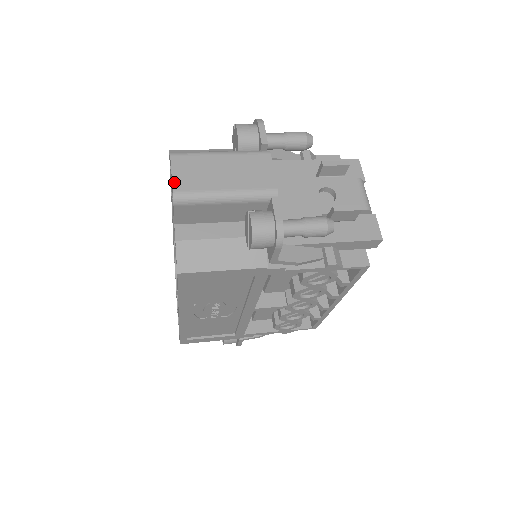
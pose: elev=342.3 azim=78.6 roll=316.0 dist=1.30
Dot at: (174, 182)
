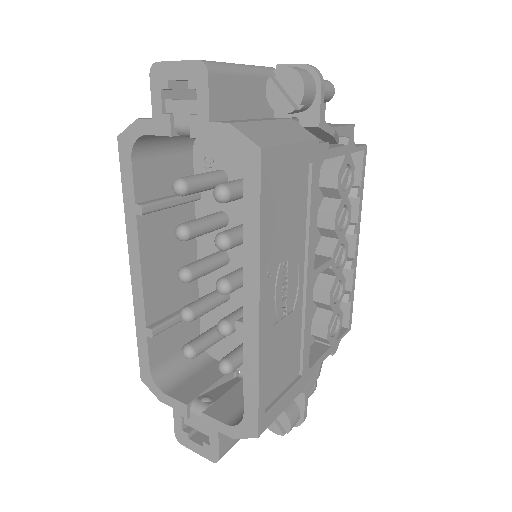
Dot at: (188, 60)
